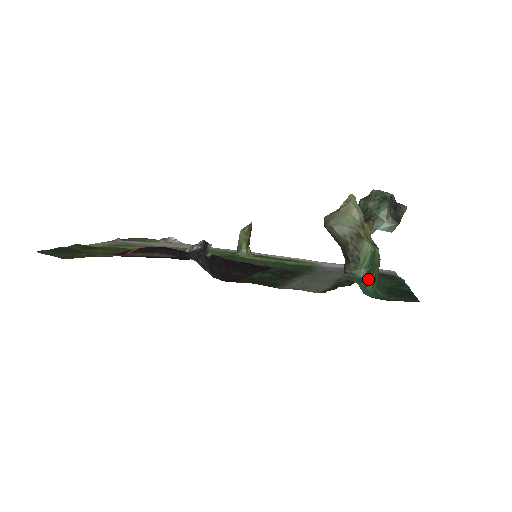
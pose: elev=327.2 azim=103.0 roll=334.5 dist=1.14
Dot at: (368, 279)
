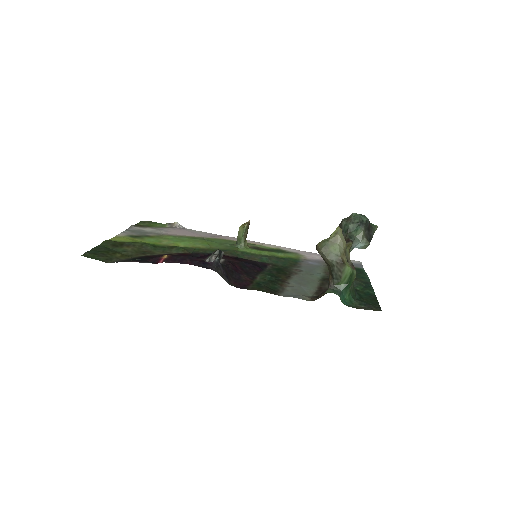
Dot at: (346, 291)
